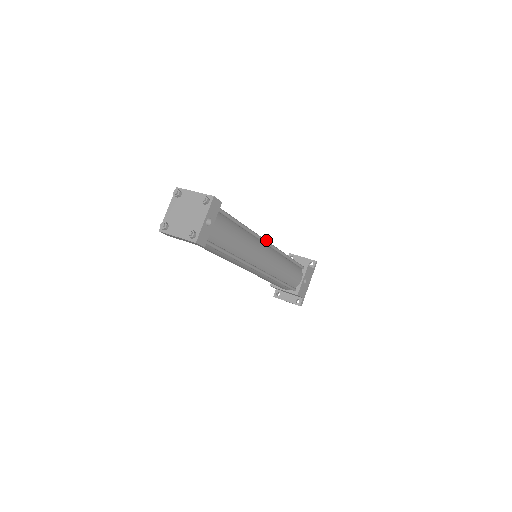
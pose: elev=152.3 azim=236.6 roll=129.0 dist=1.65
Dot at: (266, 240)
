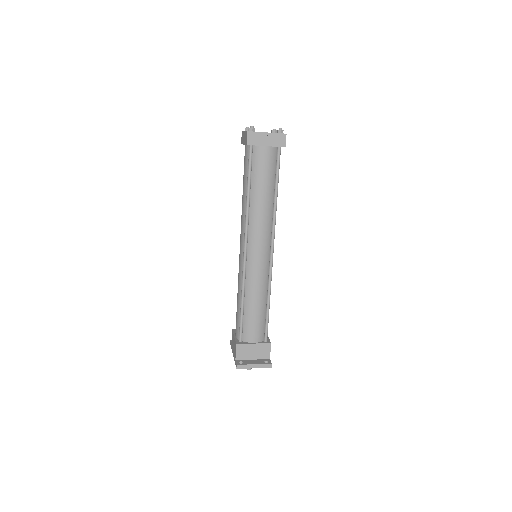
Dot at: occluded
